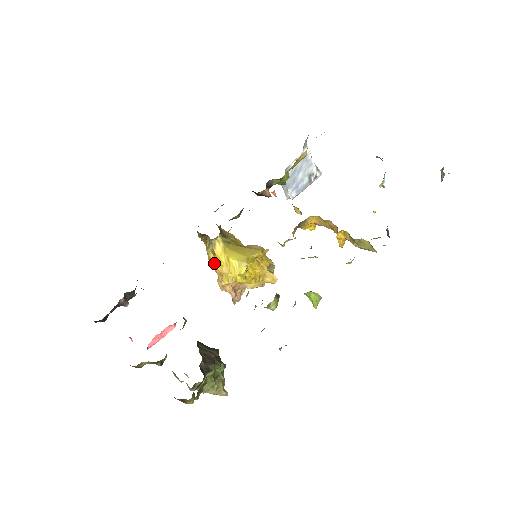
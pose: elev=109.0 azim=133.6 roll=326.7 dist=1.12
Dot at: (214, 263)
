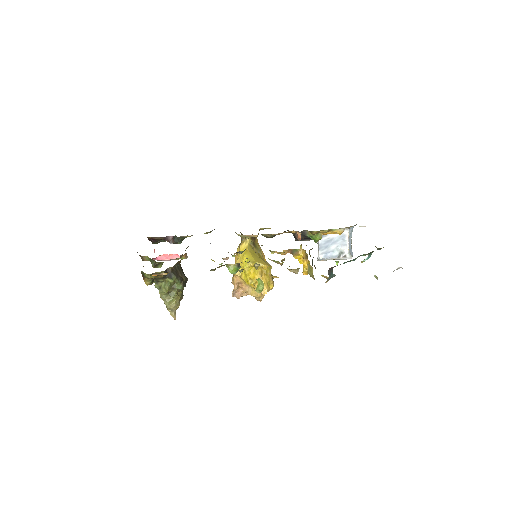
Dot at: (236, 256)
